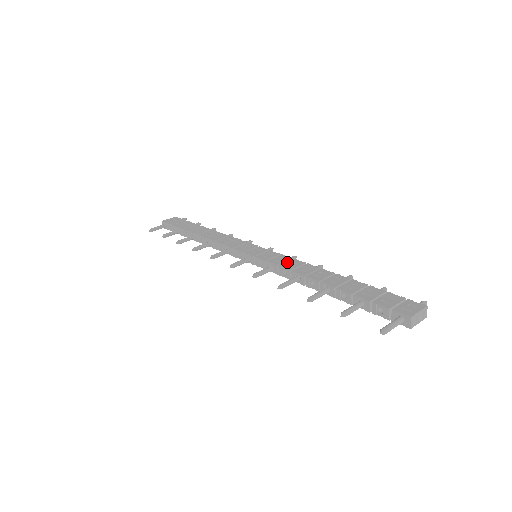
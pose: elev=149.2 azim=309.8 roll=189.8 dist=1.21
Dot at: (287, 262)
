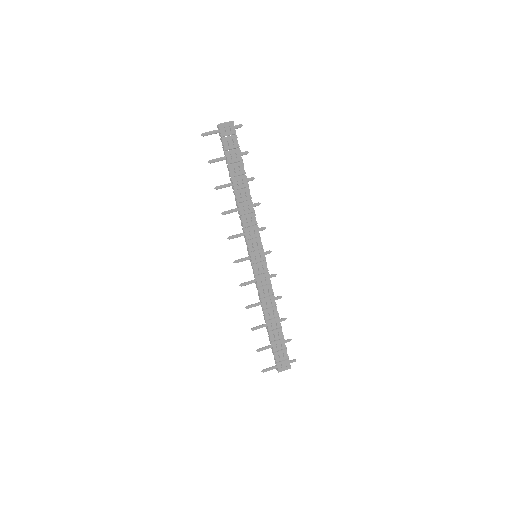
Dot at: (265, 287)
